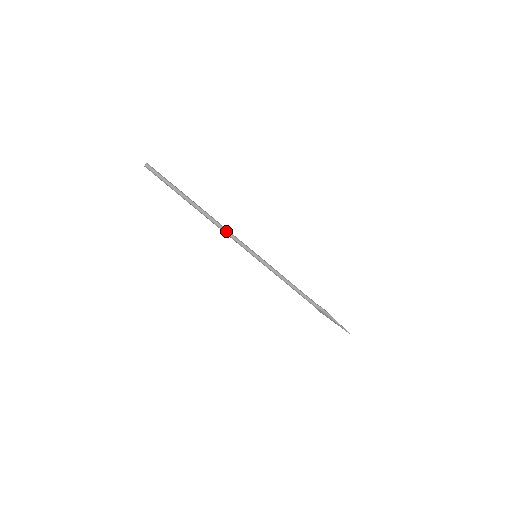
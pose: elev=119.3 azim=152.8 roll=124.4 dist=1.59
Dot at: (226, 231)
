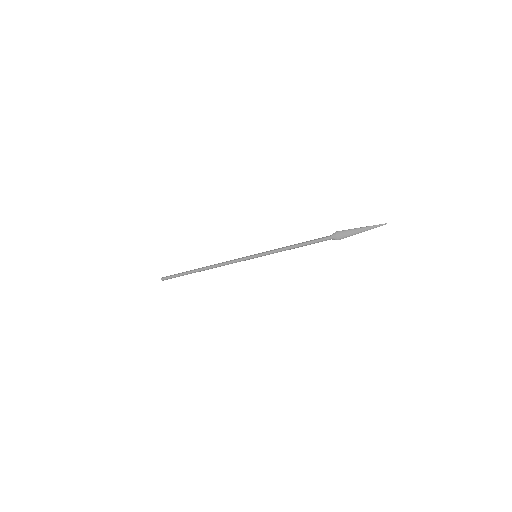
Dot at: (225, 262)
